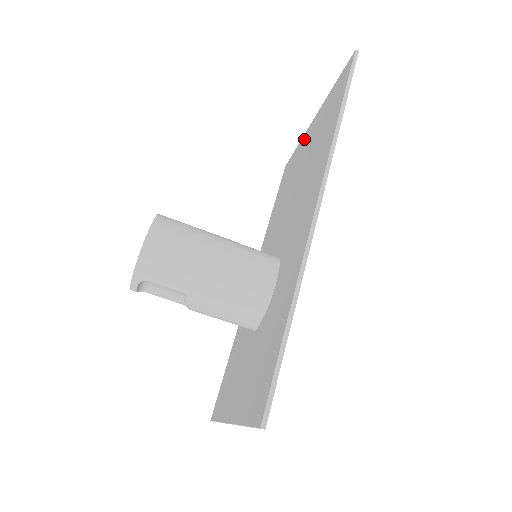
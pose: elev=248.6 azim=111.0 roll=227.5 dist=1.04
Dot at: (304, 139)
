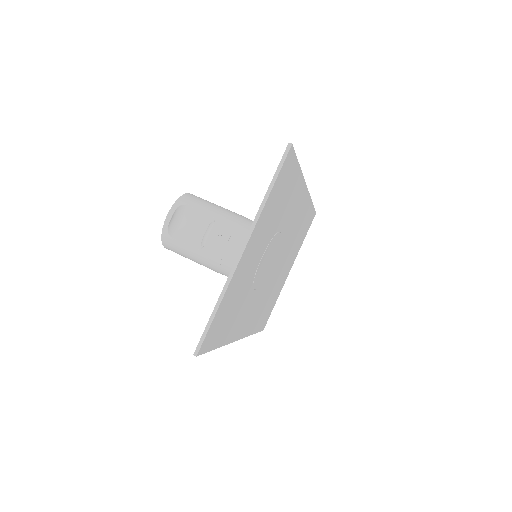
Dot at: occluded
